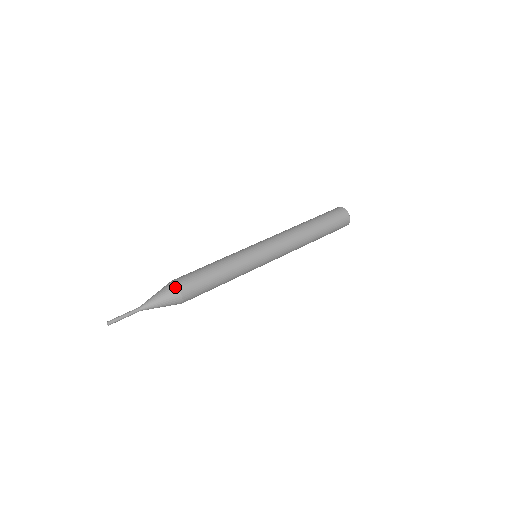
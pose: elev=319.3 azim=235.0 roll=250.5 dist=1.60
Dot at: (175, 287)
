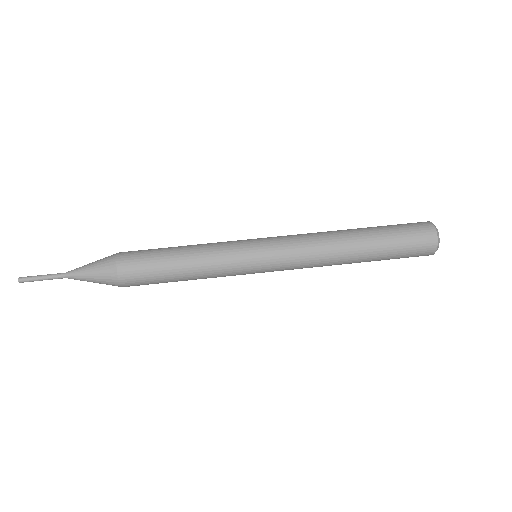
Dot at: (114, 272)
